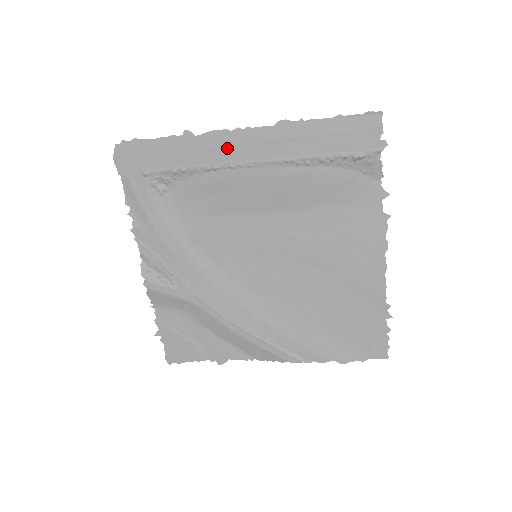
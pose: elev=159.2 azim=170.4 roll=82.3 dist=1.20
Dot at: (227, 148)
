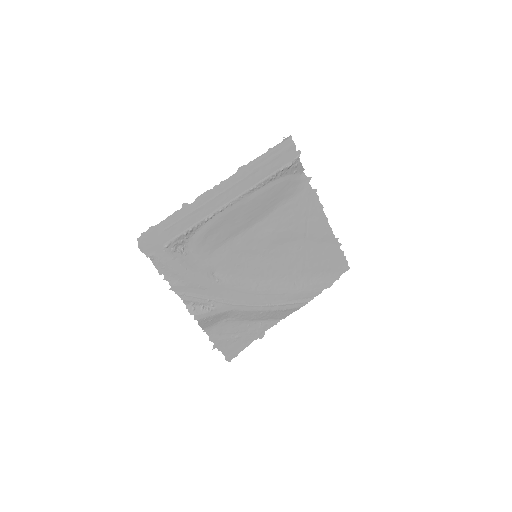
Dot at: (213, 201)
